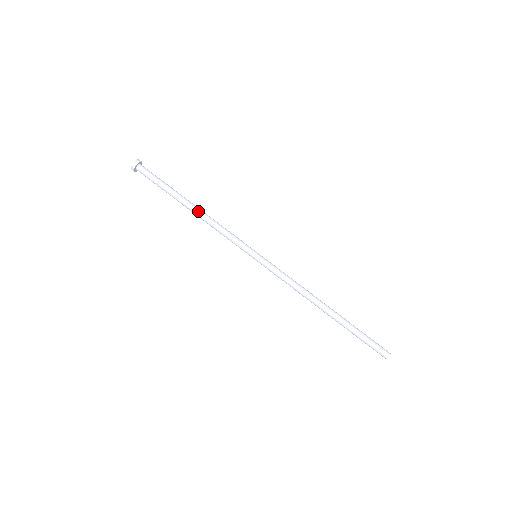
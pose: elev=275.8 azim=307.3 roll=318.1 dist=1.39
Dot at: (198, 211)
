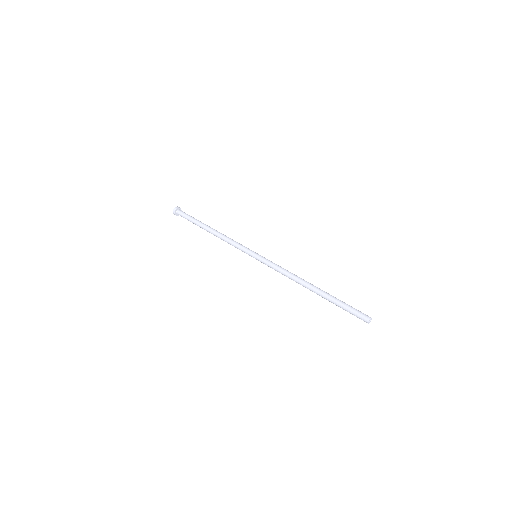
Dot at: (217, 231)
